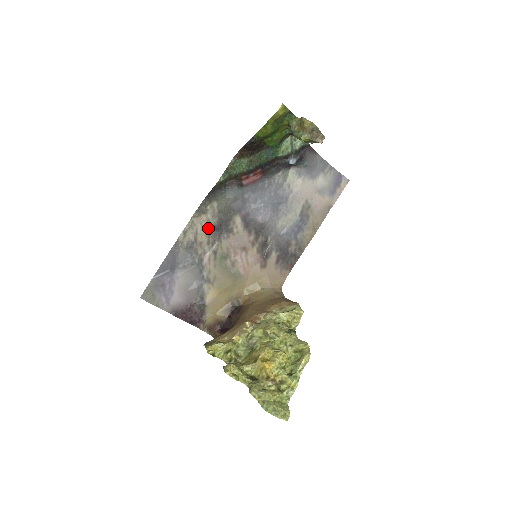
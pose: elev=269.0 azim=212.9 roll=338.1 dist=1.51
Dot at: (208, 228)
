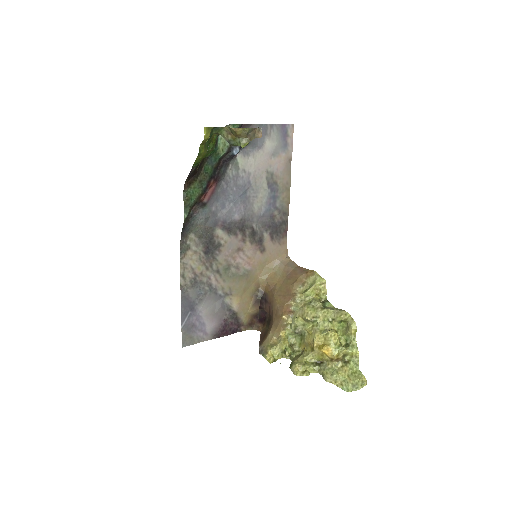
Dot at: (199, 258)
